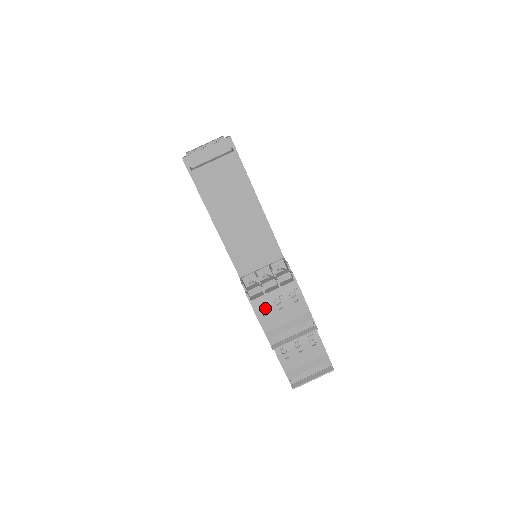
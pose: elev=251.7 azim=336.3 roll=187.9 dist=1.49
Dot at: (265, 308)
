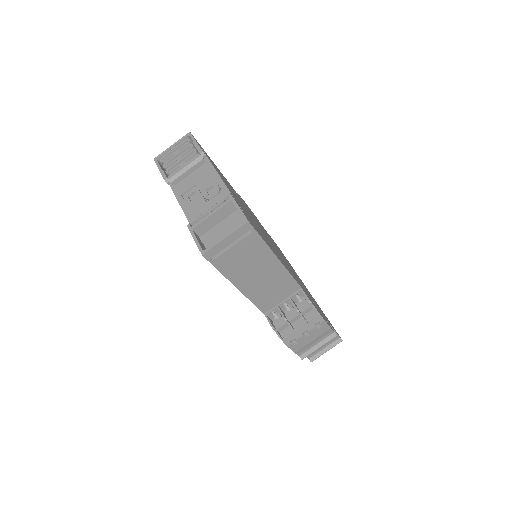
Dot at: (295, 339)
